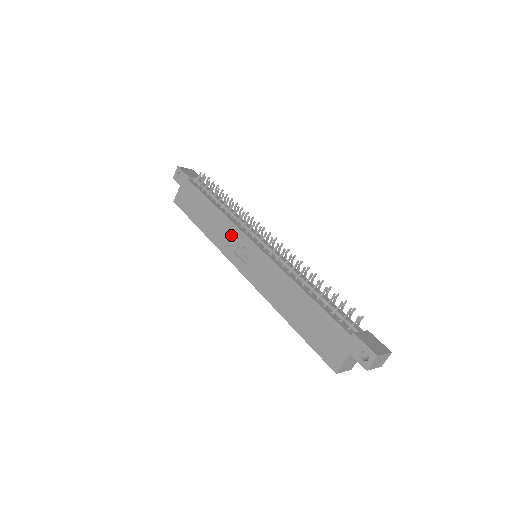
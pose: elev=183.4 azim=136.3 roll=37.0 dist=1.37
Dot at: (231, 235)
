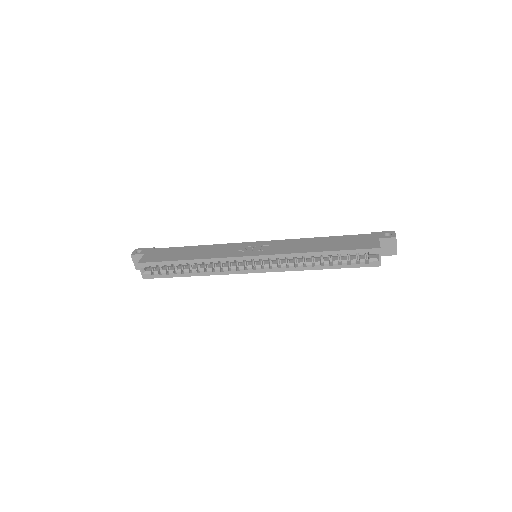
Dot at: (228, 248)
